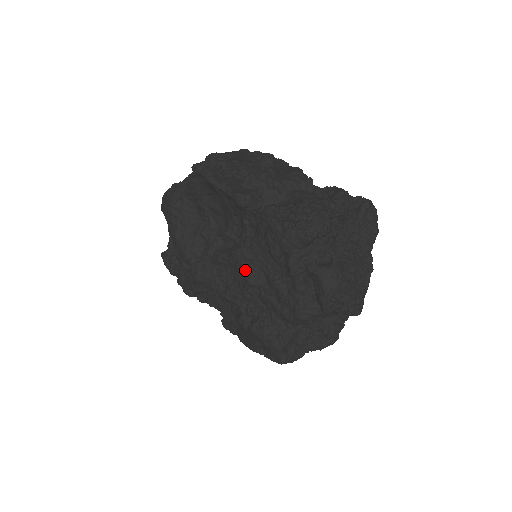
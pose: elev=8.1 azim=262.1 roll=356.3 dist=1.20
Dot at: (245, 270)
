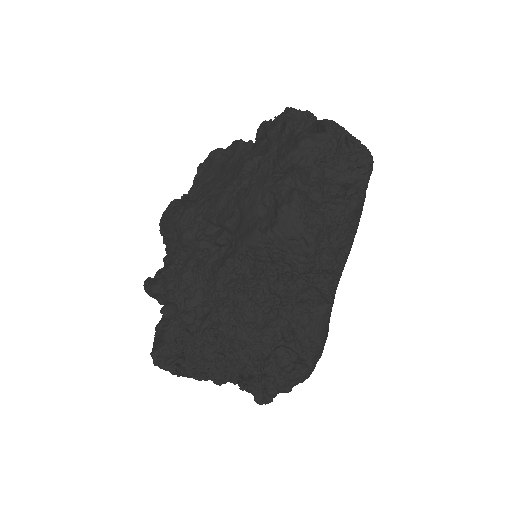
Dot at: (243, 161)
